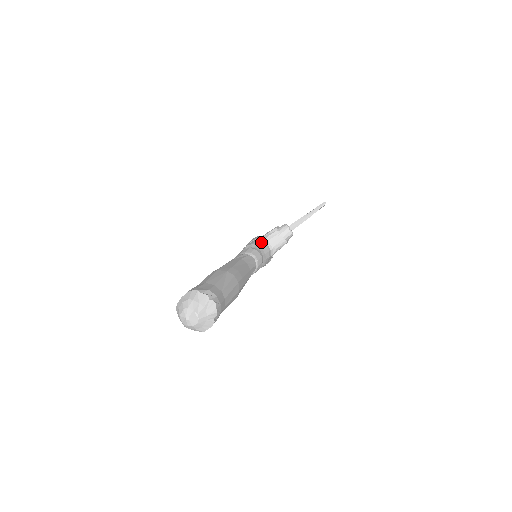
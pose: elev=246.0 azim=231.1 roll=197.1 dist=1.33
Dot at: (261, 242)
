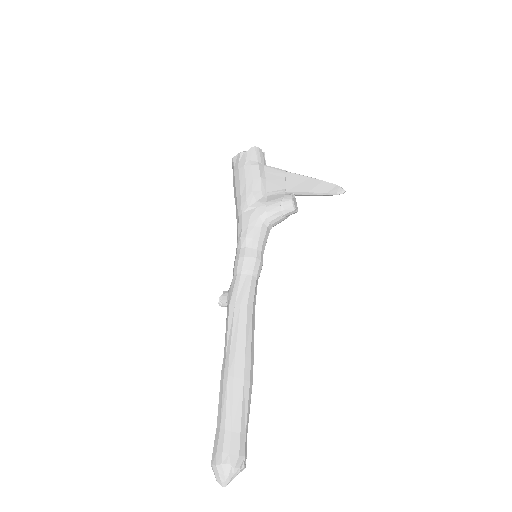
Dot at: (261, 228)
